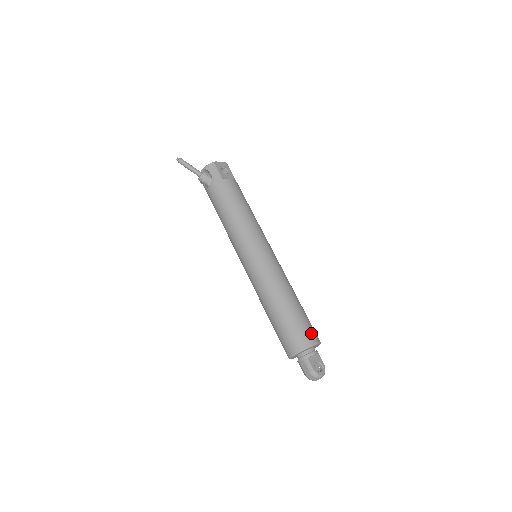
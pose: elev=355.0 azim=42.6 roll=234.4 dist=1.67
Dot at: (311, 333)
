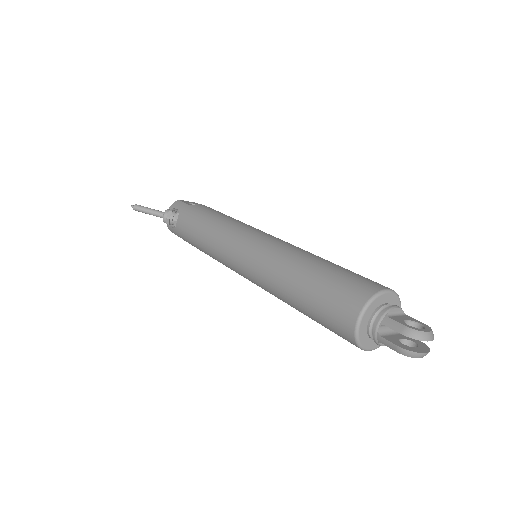
Dot at: (372, 282)
